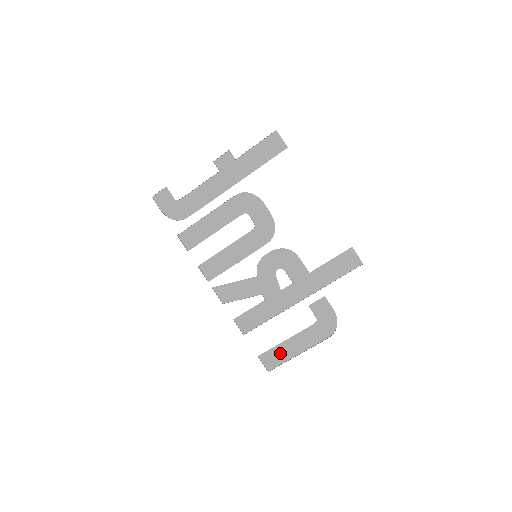
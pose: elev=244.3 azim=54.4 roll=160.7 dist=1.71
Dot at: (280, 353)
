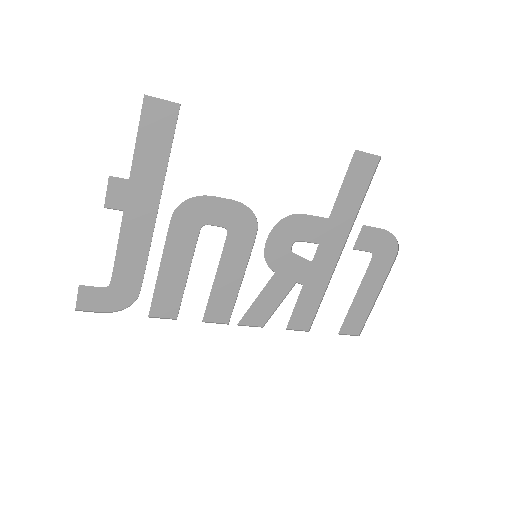
Dot at: (358, 312)
